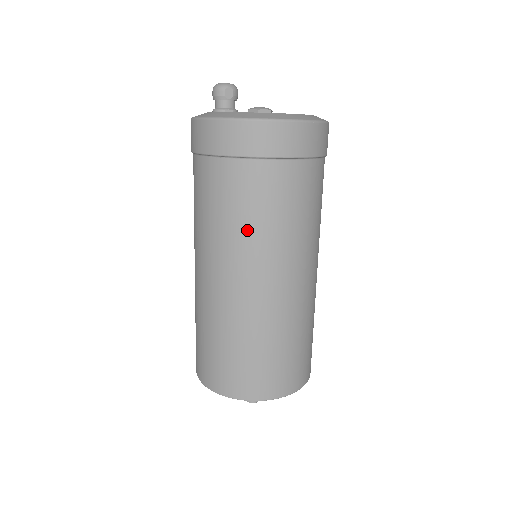
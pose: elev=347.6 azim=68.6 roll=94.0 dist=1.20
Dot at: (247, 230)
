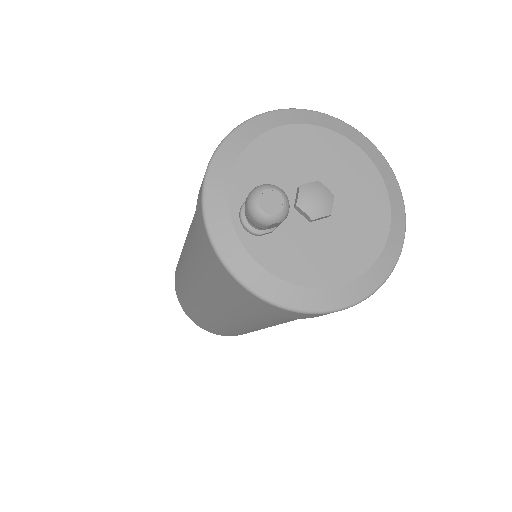
Dot at: (254, 322)
